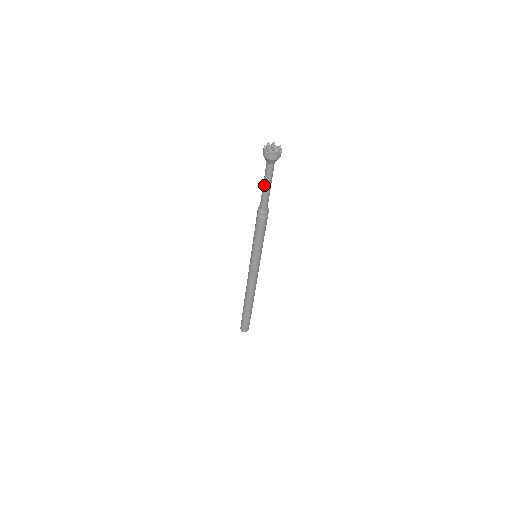
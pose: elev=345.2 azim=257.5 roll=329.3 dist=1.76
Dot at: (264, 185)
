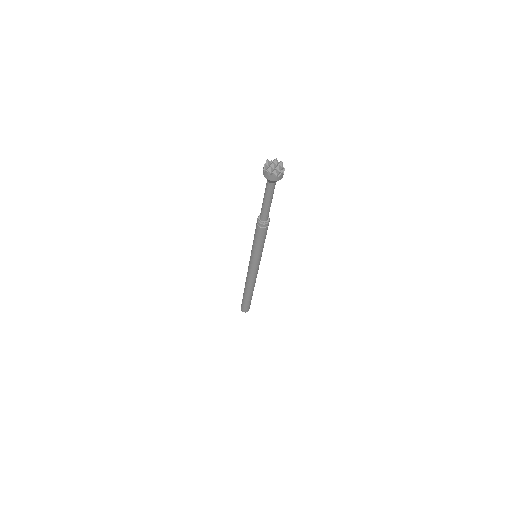
Dot at: (268, 202)
